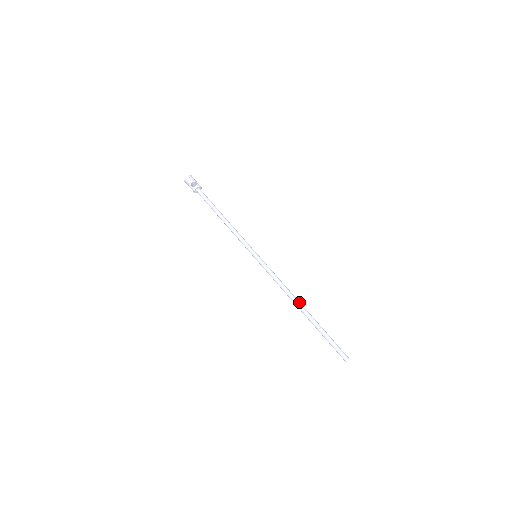
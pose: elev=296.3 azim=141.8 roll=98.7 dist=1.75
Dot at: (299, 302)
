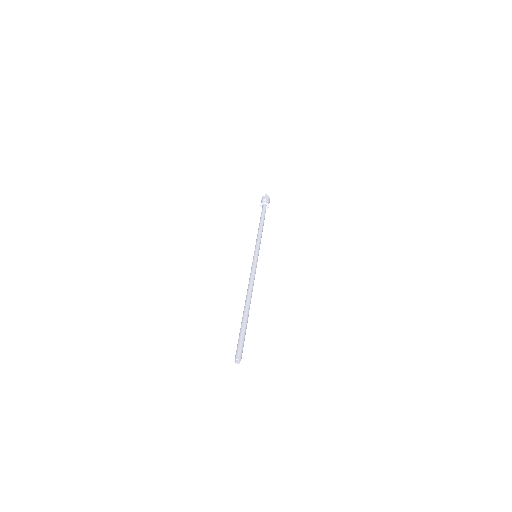
Dot at: (250, 298)
